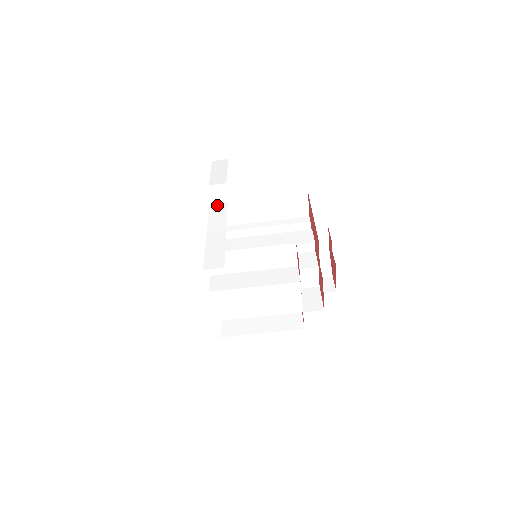
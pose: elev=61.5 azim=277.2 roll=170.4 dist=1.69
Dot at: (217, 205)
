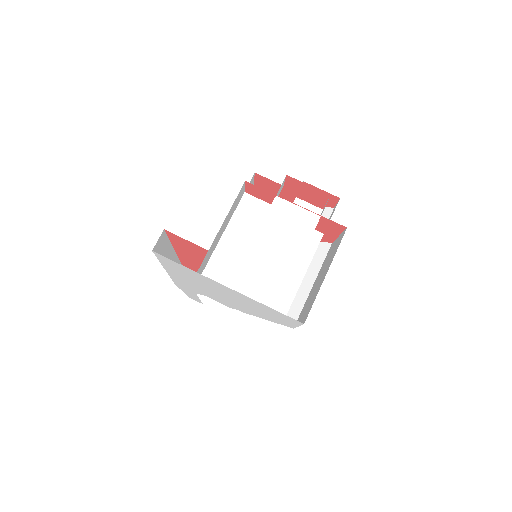
Dot at: occluded
